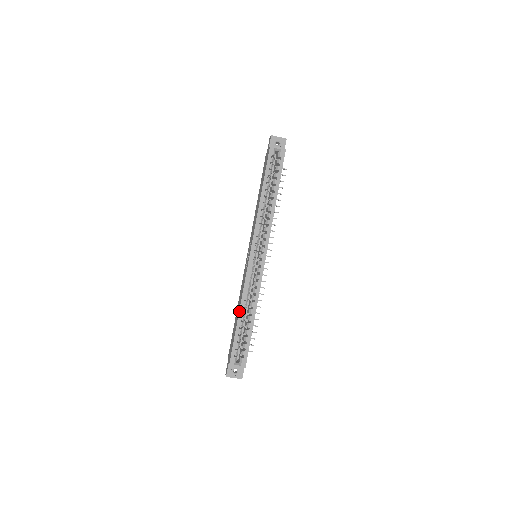
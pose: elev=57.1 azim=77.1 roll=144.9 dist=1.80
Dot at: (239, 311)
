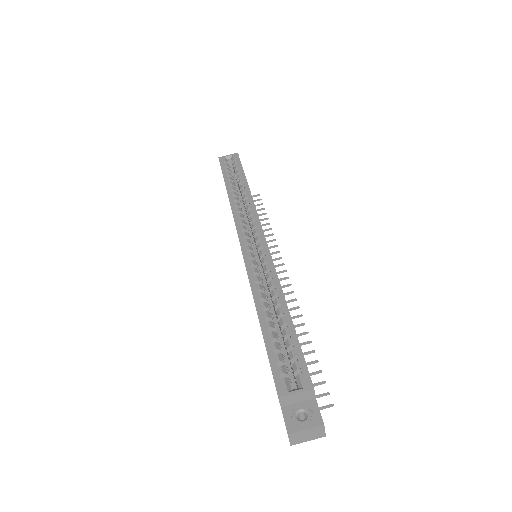
Dot at: (256, 309)
